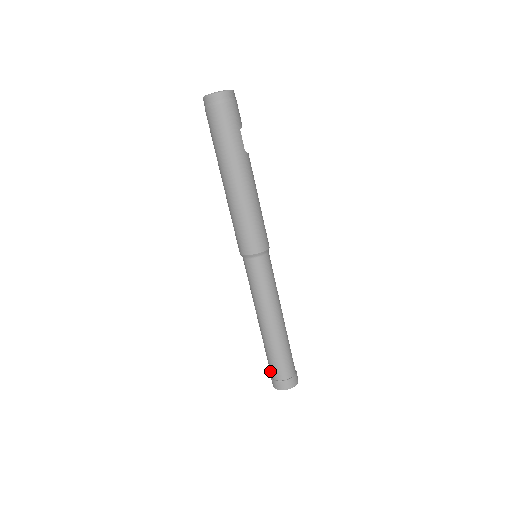
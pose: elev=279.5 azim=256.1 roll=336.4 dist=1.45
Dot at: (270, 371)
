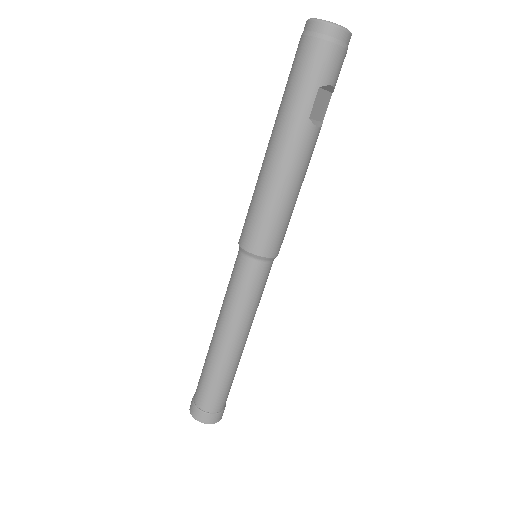
Dot at: occluded
